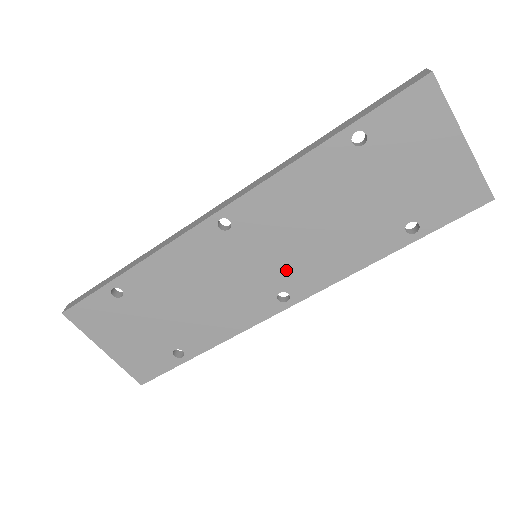
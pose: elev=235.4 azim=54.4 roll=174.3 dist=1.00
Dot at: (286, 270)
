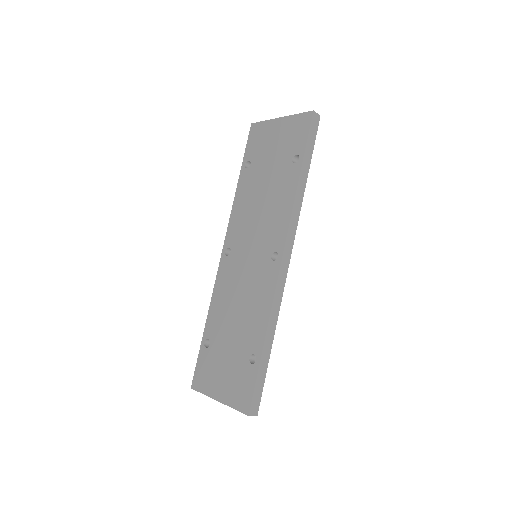
Dot at: (265, 241)
